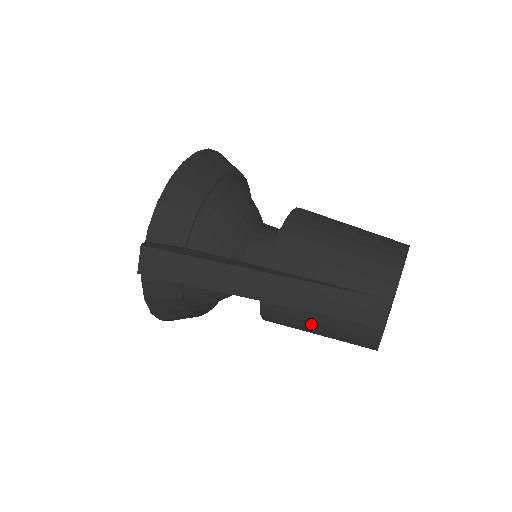
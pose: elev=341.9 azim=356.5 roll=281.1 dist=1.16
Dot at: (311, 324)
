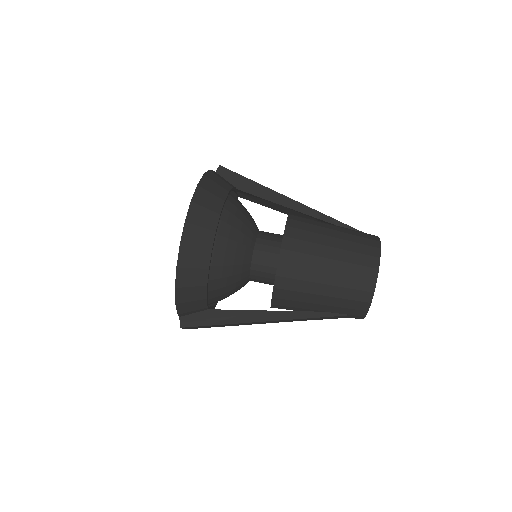
Dot at: occluded
